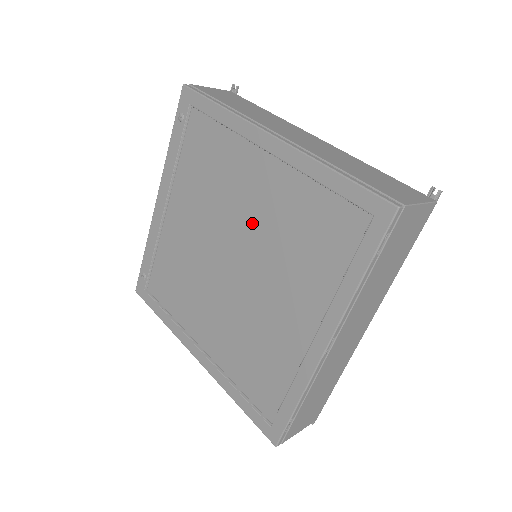
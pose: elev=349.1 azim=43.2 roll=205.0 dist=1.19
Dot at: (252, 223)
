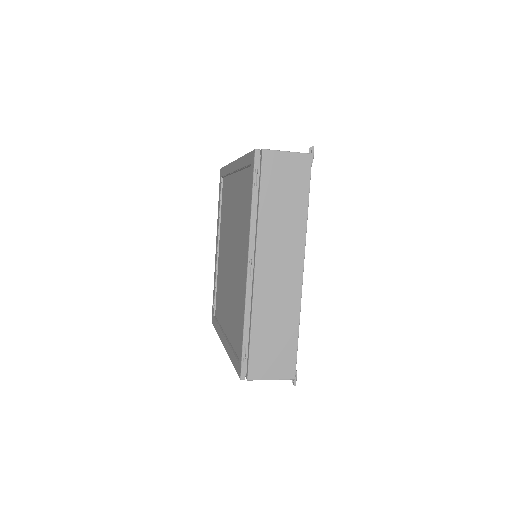
Dot at: (234, 220)
